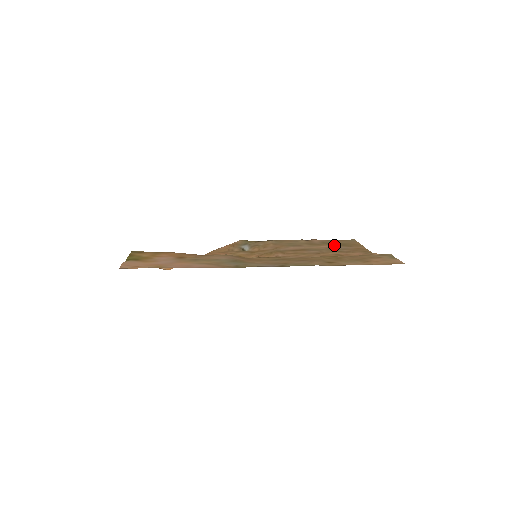
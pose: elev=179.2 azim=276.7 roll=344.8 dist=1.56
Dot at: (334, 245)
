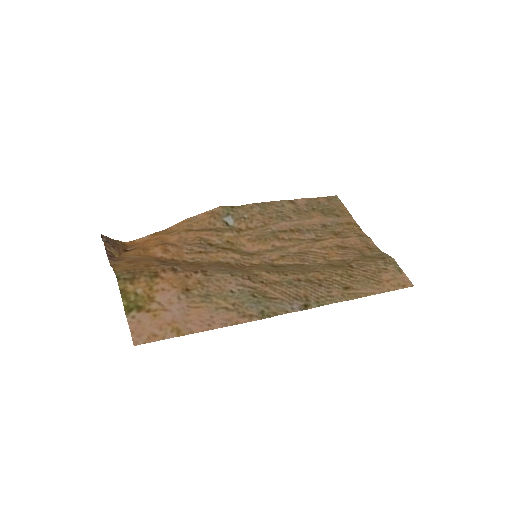
Dot at: (323, 214)
